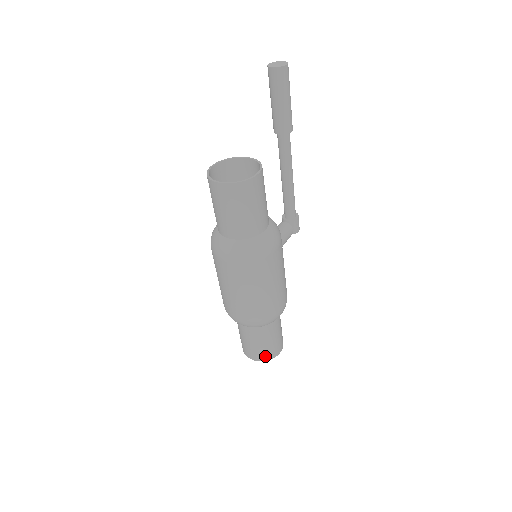
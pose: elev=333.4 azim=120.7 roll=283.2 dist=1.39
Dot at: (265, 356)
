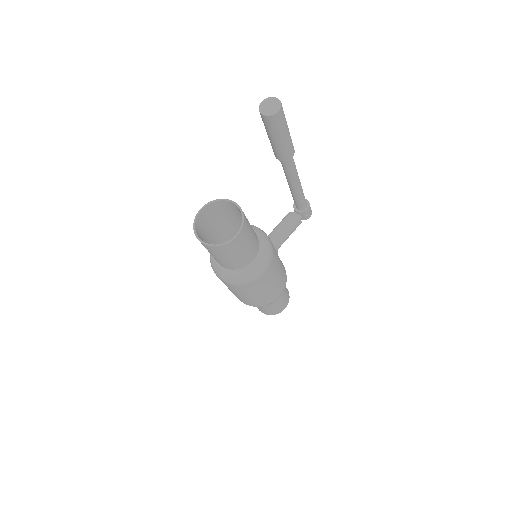
Dot at: (269, 313)
